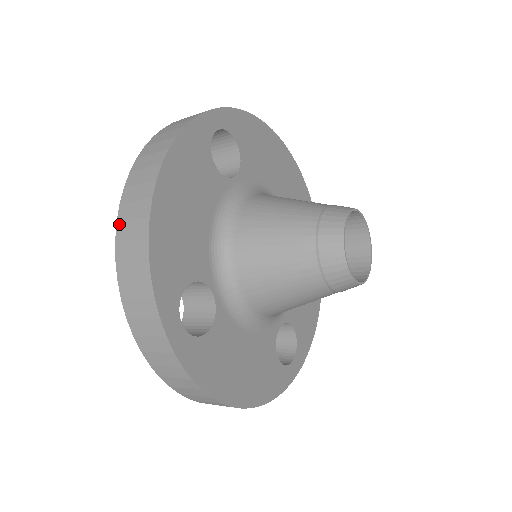
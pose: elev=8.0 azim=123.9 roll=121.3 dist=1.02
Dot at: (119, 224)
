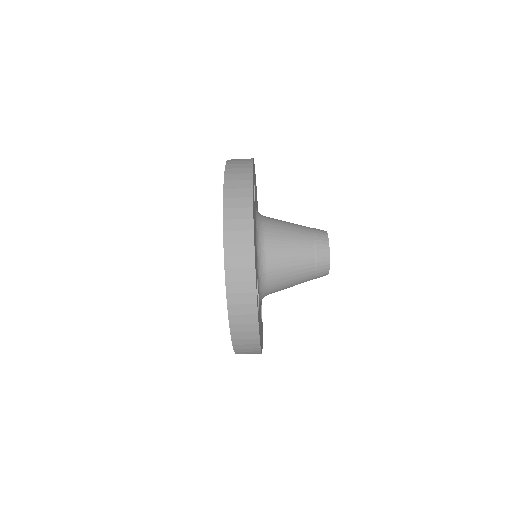
Dot at: occluded
